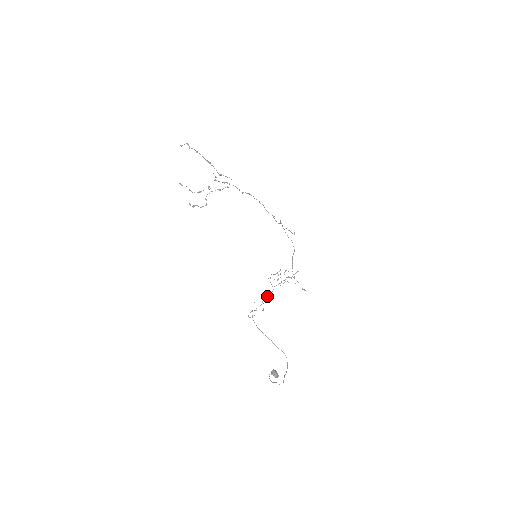
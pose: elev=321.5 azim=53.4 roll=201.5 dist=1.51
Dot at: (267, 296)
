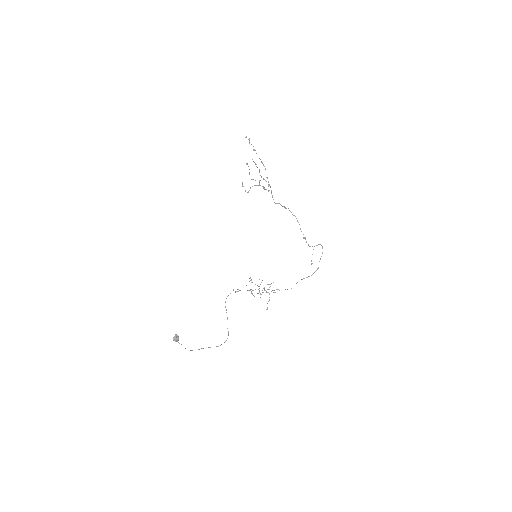
Dot at: occluded
